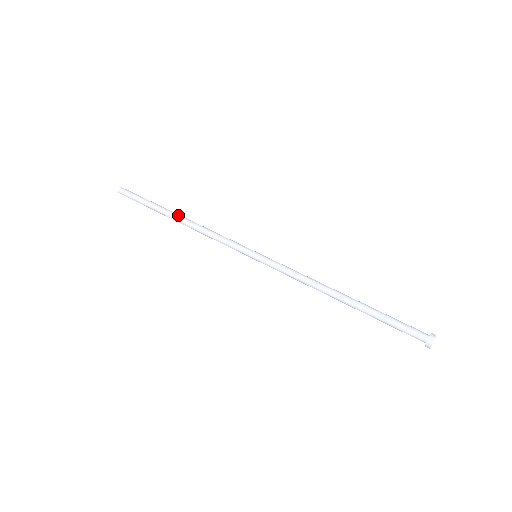
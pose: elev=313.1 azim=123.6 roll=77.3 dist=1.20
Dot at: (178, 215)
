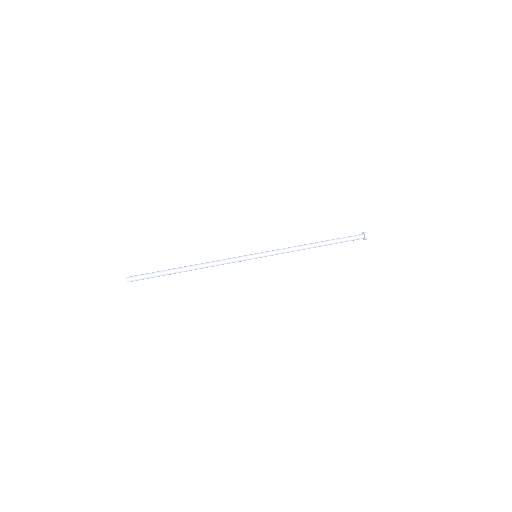
Dot at: (188, 267)
